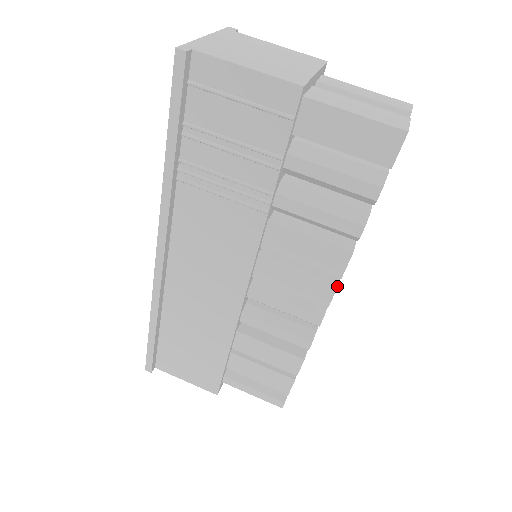
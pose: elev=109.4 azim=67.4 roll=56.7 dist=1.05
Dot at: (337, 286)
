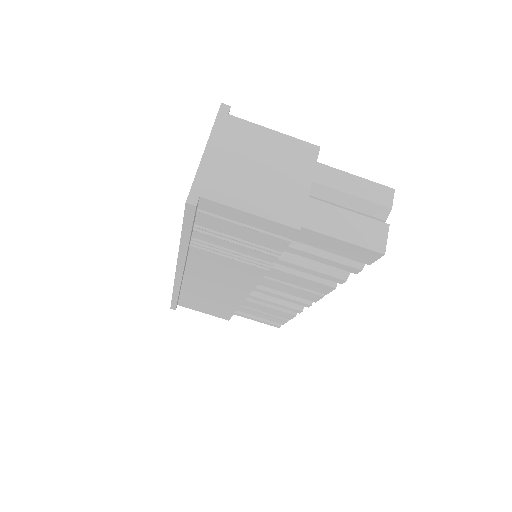
Dot at: occluded
